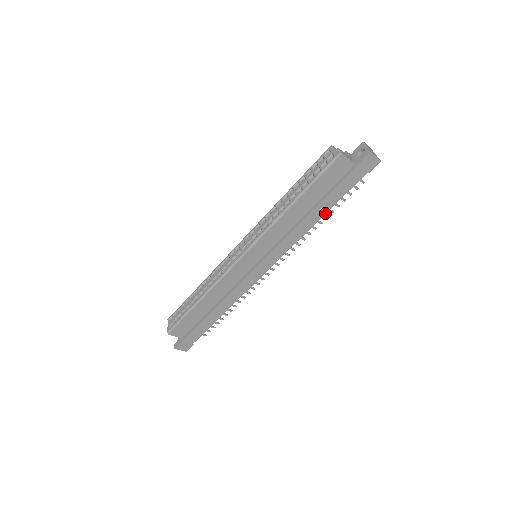
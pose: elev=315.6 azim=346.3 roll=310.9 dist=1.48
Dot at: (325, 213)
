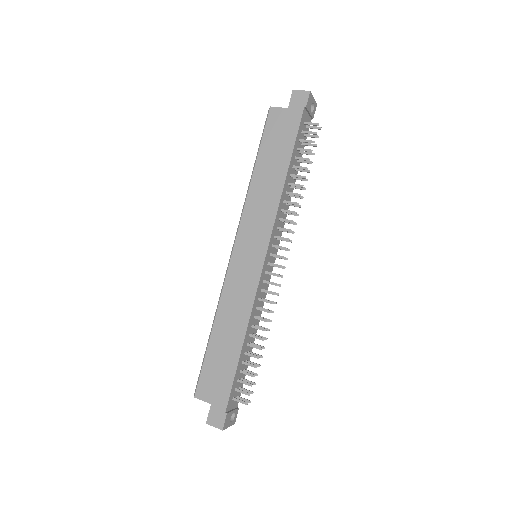
Dot at: (288, 166)
